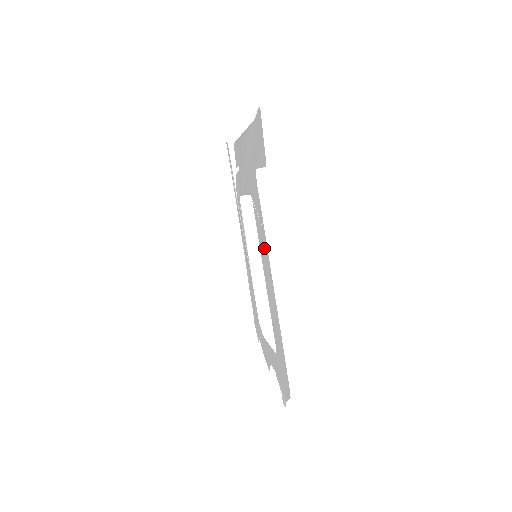
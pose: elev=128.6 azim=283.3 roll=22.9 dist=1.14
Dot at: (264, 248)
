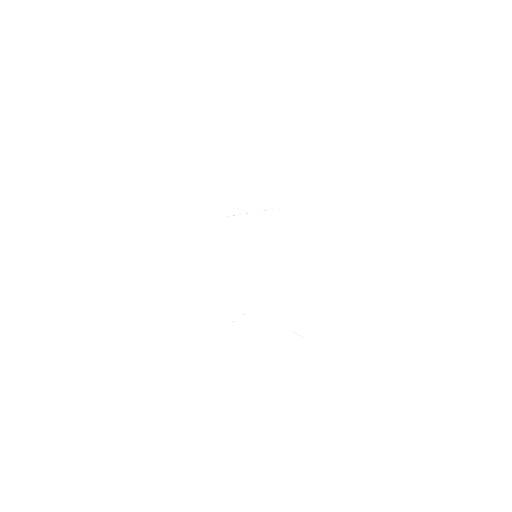
Dot at: (292, 245)
